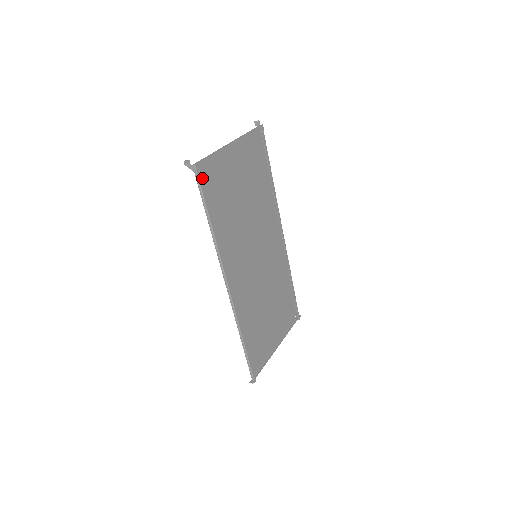
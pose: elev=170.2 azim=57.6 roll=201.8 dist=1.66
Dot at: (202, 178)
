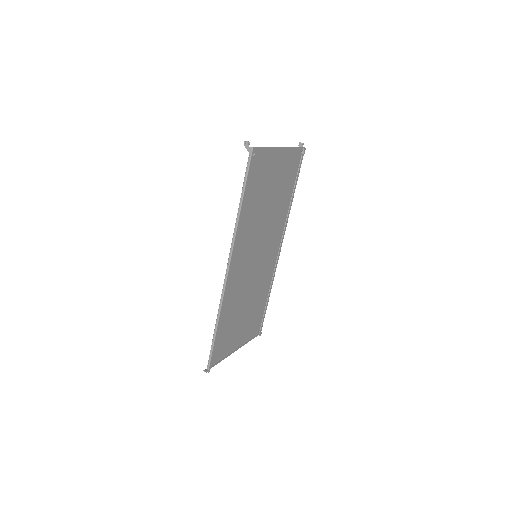
Dot at: (252, 162)
